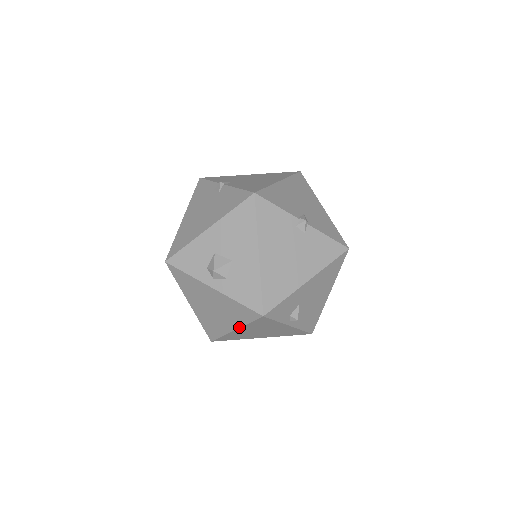
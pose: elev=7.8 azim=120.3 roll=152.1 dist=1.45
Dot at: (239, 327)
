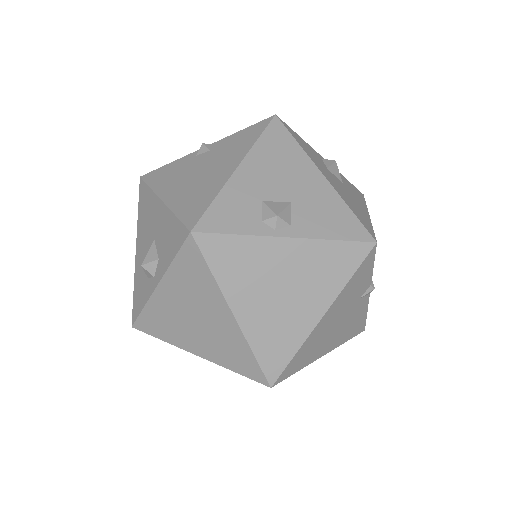
Dot at: (224, 300)
